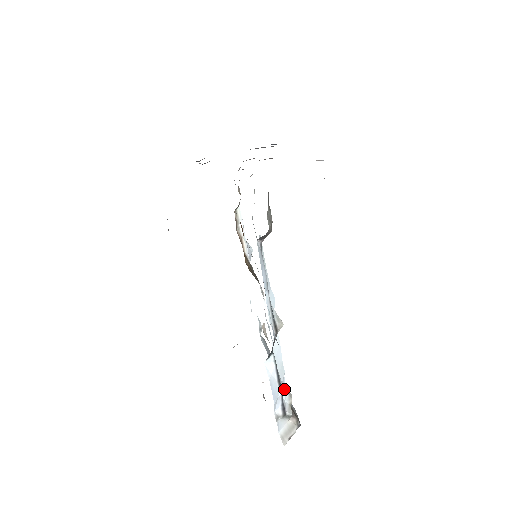
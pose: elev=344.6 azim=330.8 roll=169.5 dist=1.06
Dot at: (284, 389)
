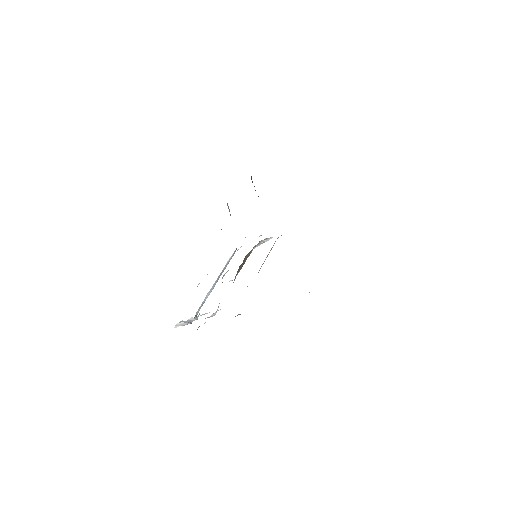
Dot at: (195, 317)
